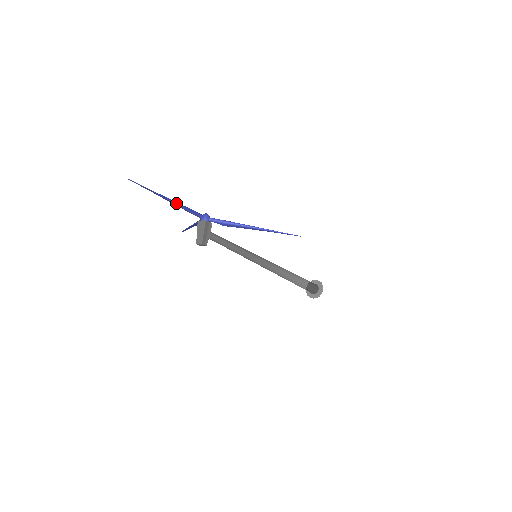
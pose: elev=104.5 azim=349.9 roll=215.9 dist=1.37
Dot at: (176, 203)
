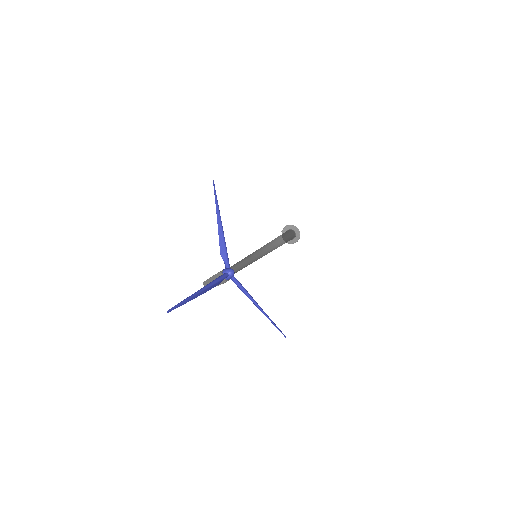
Dot at: (206, 291)
